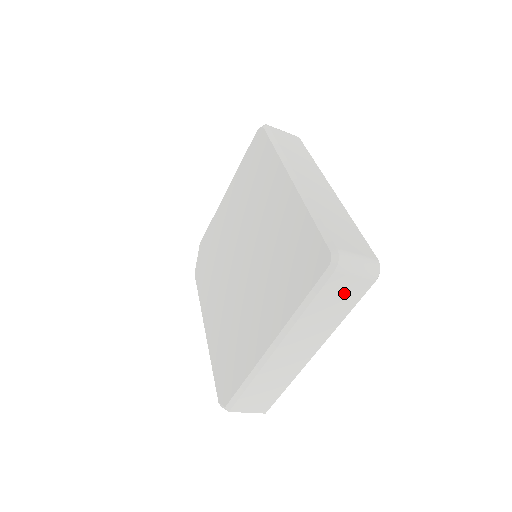
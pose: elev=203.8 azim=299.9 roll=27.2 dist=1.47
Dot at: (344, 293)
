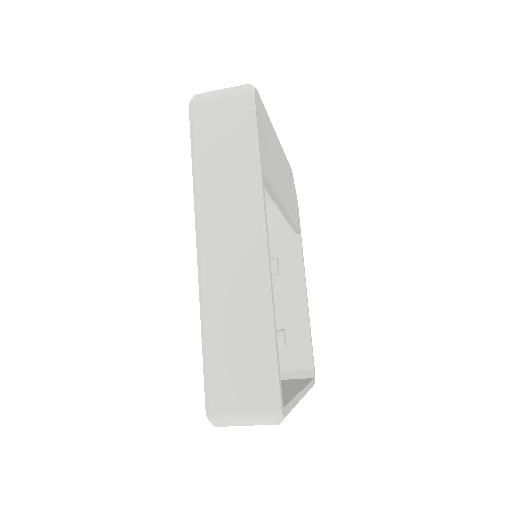
Dot at: occluded
